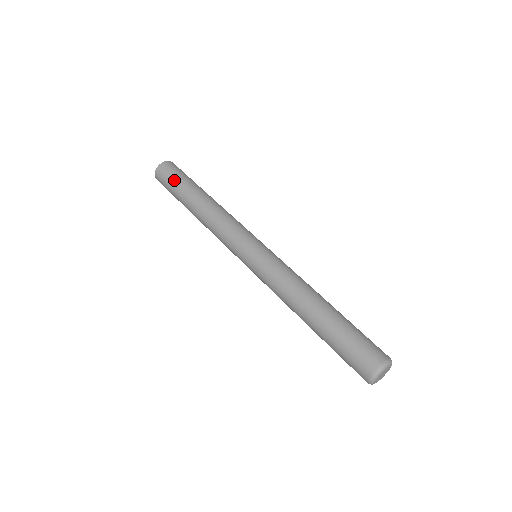
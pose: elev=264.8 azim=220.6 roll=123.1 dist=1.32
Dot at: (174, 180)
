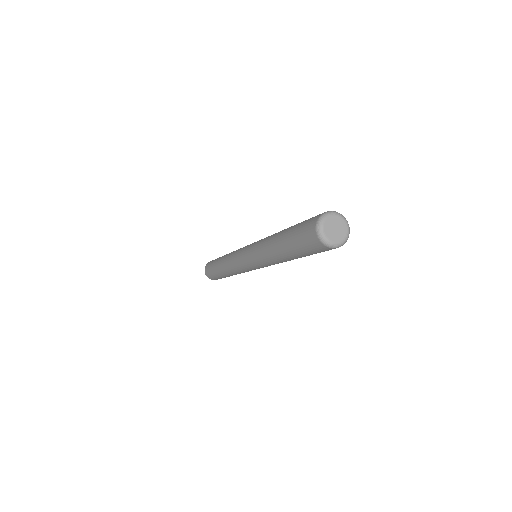
Dot at: (213, 261)
